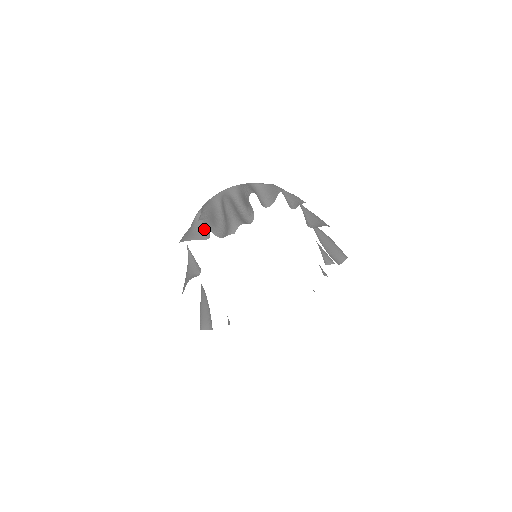
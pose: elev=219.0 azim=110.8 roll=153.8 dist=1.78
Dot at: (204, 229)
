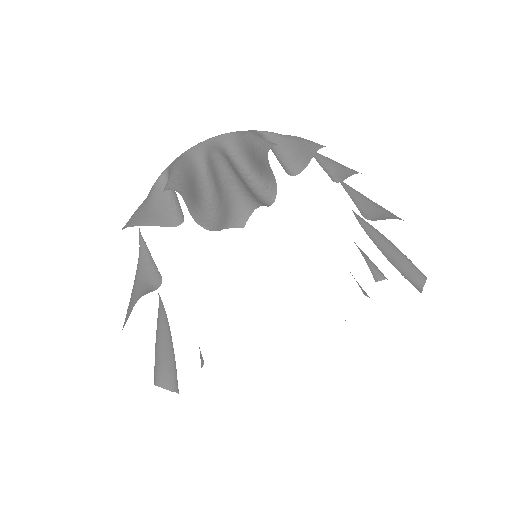
Dot at: (172, 205)
